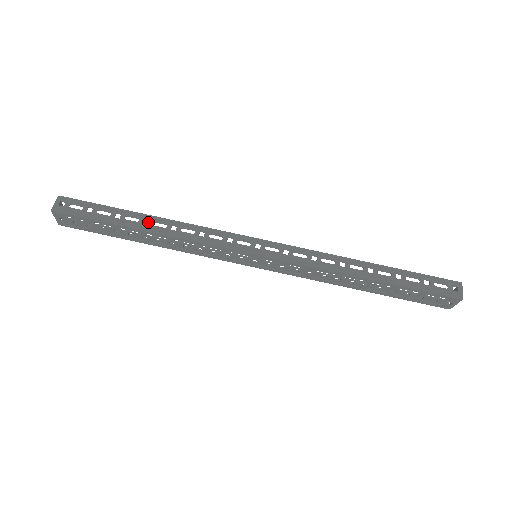
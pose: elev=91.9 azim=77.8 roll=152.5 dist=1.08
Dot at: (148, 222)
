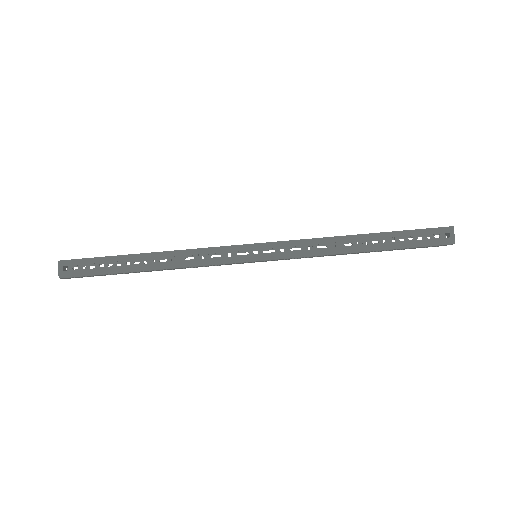
Dot at: (149, 261)
